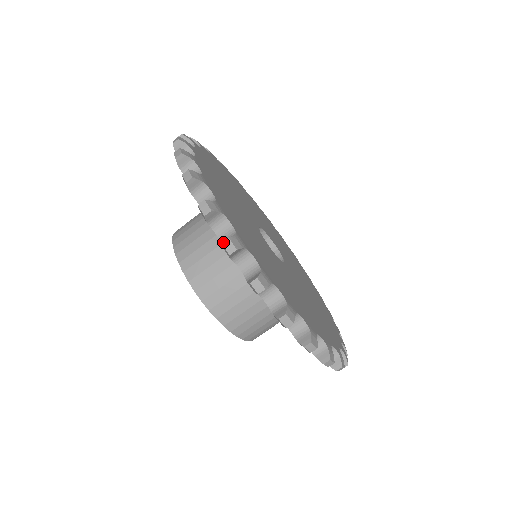
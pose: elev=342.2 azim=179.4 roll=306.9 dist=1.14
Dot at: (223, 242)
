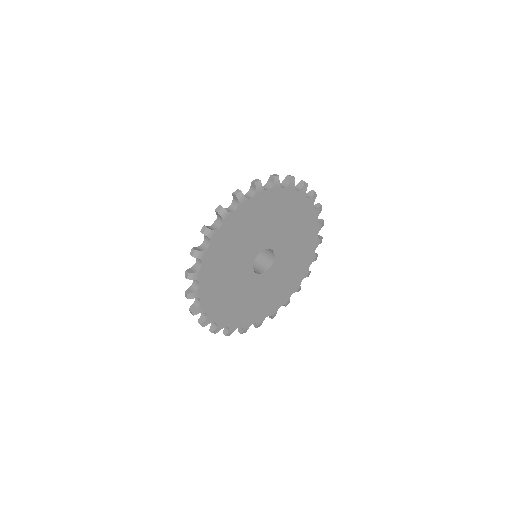
Dot at: (193, 248)
